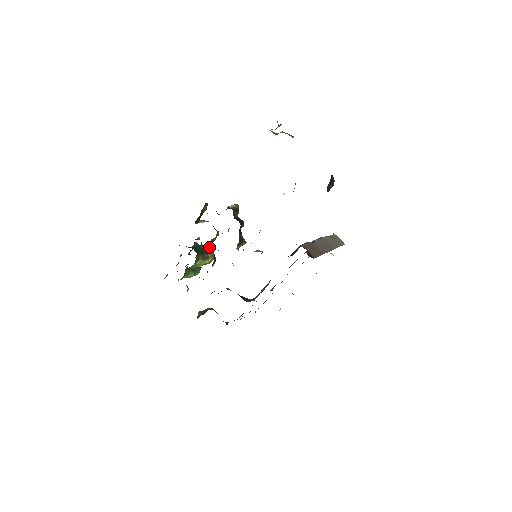
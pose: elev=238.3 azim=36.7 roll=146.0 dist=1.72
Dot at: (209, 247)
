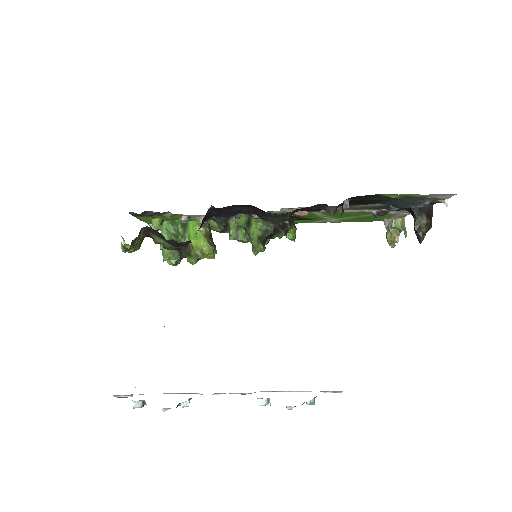
Dot at: occluded
